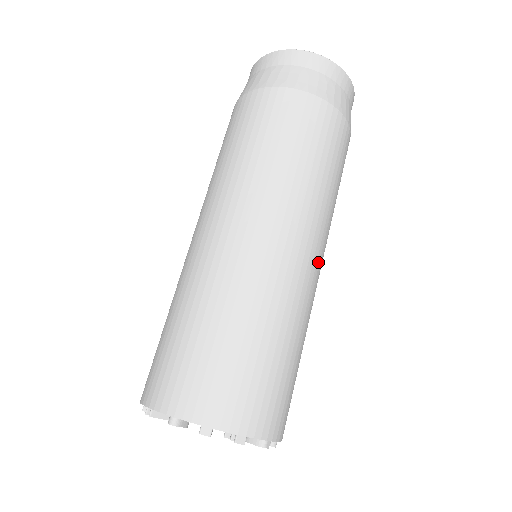
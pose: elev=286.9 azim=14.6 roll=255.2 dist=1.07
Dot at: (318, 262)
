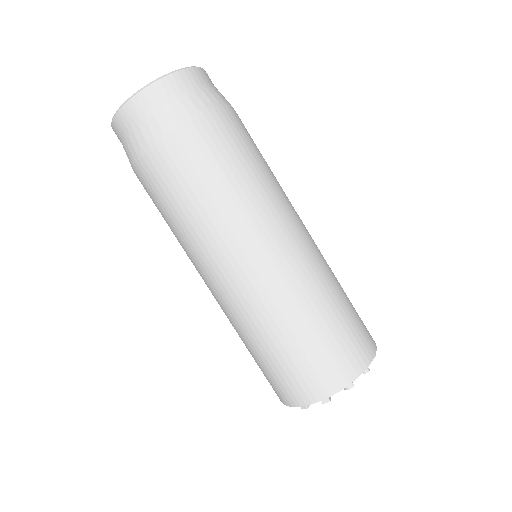
Dot at: (276, 249)
